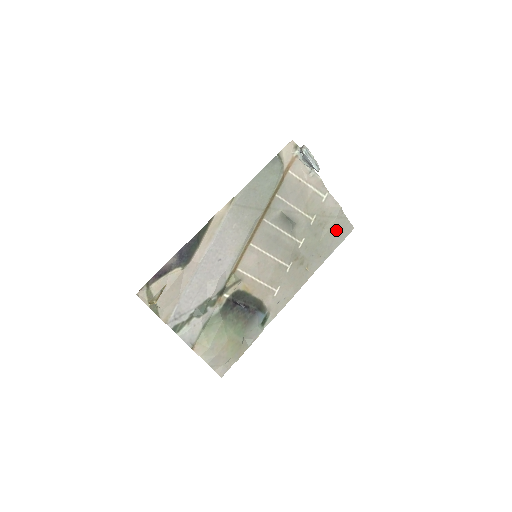
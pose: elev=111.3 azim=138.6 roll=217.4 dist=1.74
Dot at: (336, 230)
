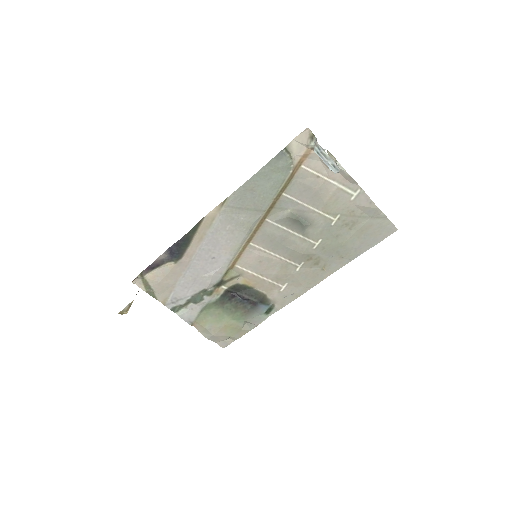
Dot at: (369, 231)
